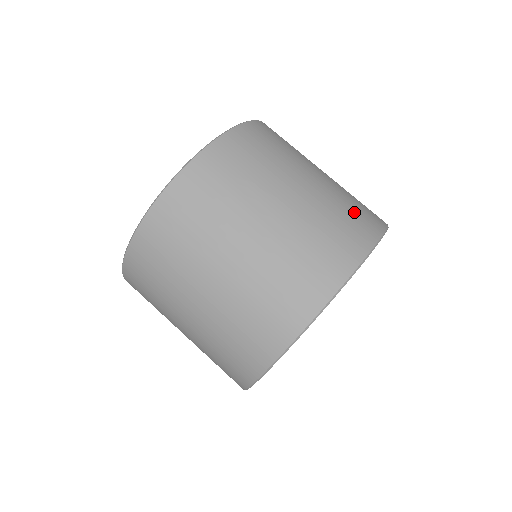
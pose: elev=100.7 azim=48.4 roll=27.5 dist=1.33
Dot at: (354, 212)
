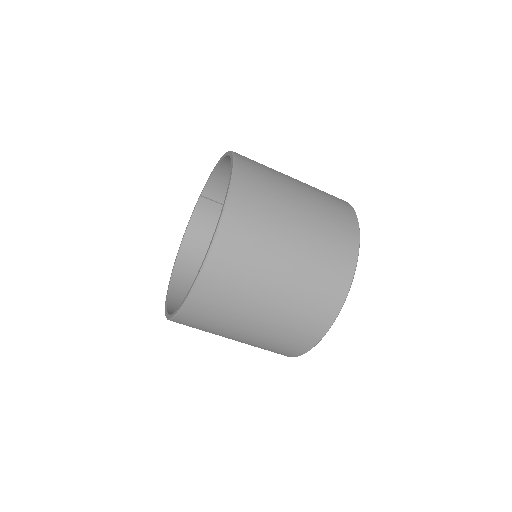
Dot at: (285, 344)
